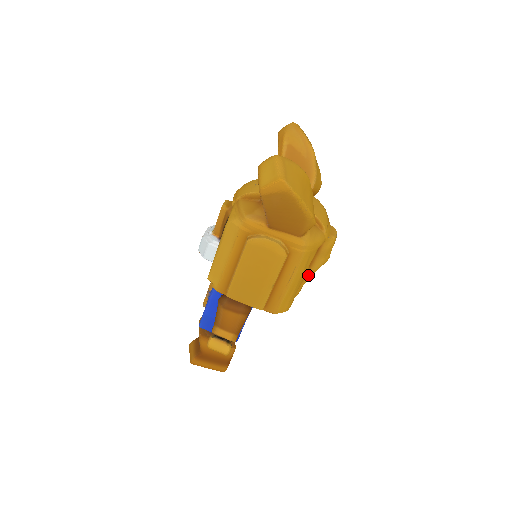
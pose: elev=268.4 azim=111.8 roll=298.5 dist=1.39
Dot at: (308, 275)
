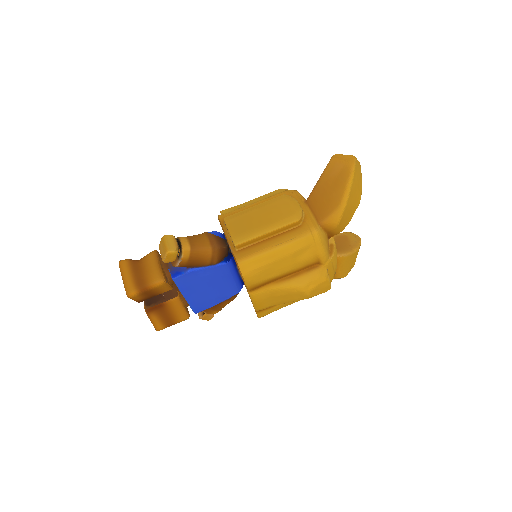
Dot at: (283, 283)
